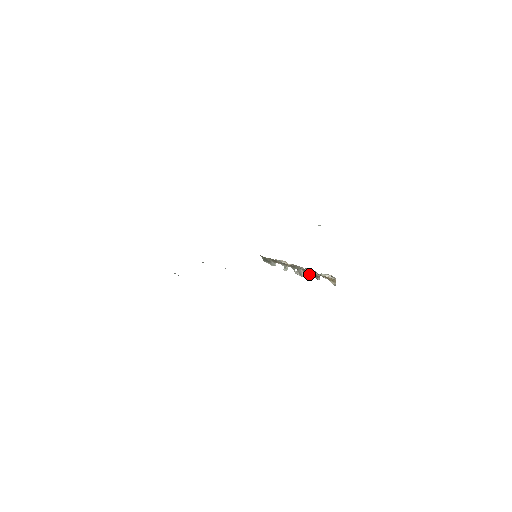
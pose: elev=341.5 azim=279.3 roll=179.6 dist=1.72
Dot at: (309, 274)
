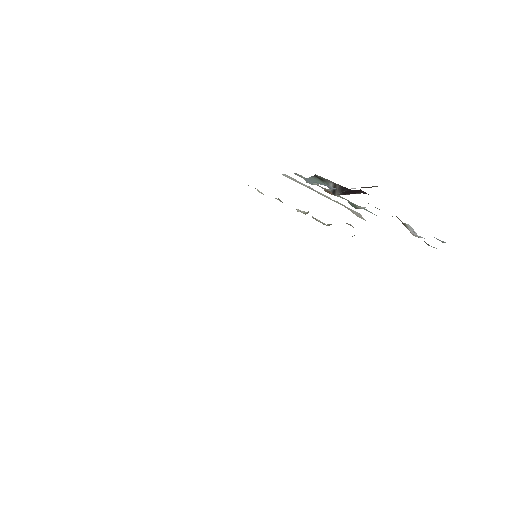
Dot at: occluded
